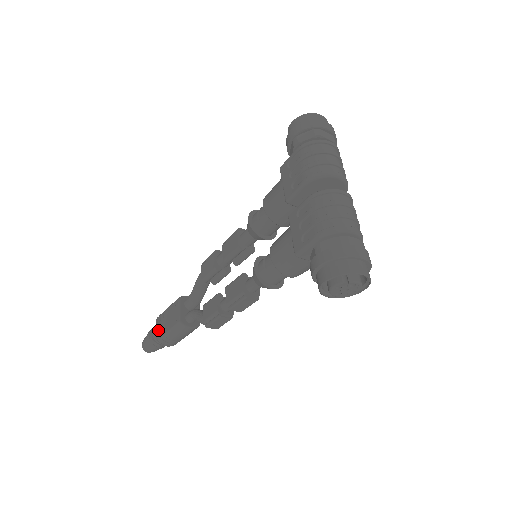
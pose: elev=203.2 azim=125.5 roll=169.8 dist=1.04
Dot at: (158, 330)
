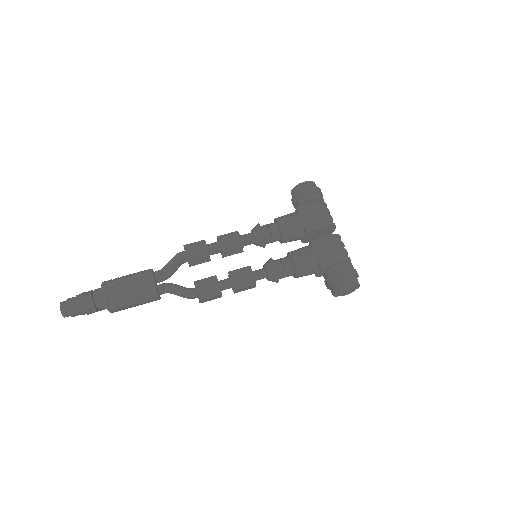
Dot at: (110, 295)
